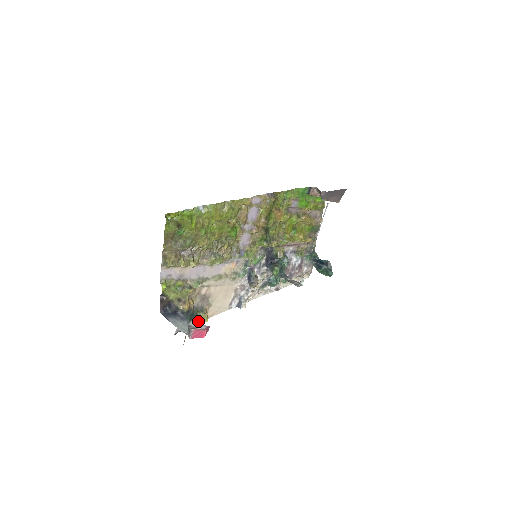
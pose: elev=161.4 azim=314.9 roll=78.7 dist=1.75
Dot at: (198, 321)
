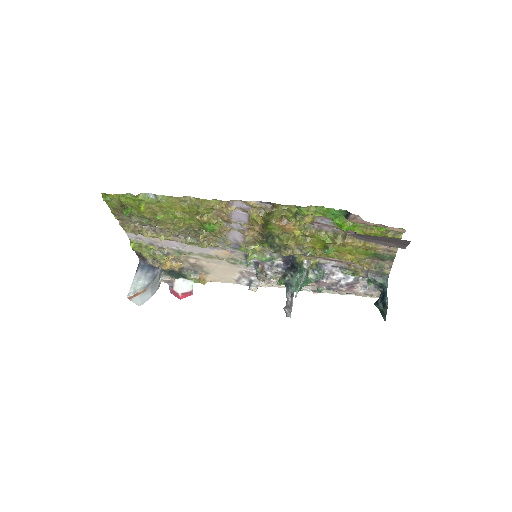
Dot at: (190, 280)
